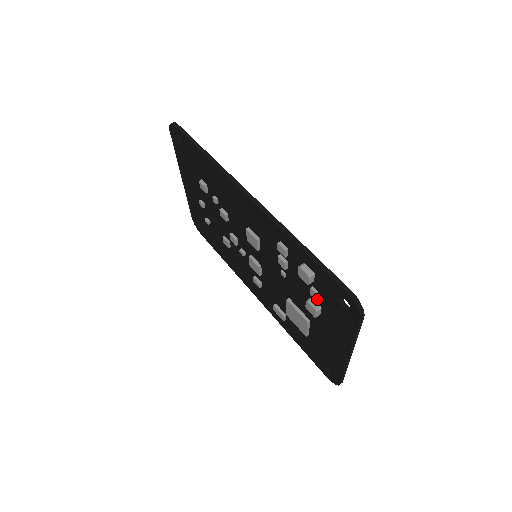
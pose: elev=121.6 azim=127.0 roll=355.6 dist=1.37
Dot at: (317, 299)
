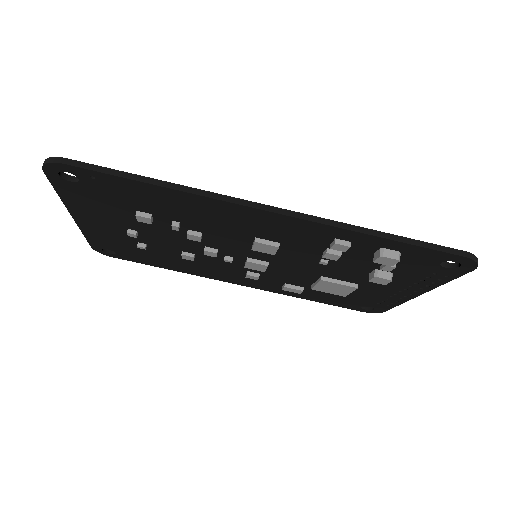
Dot at: (388, 269)
